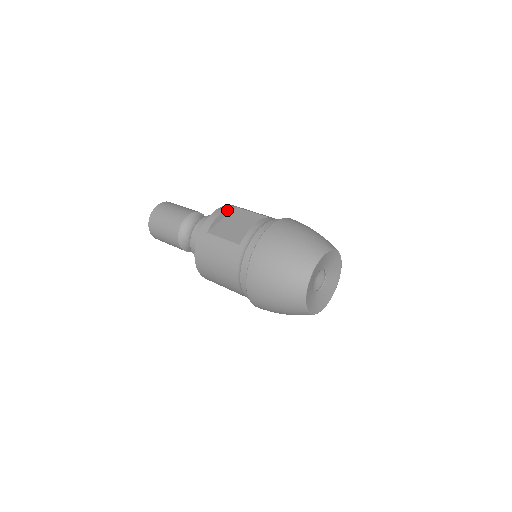
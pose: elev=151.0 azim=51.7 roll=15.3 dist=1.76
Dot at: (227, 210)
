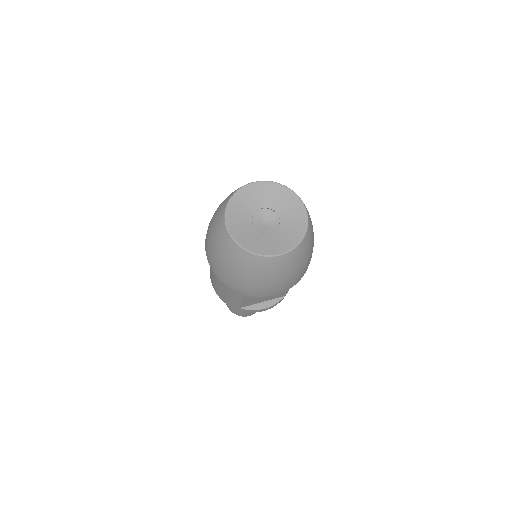
Dot at: occluded
